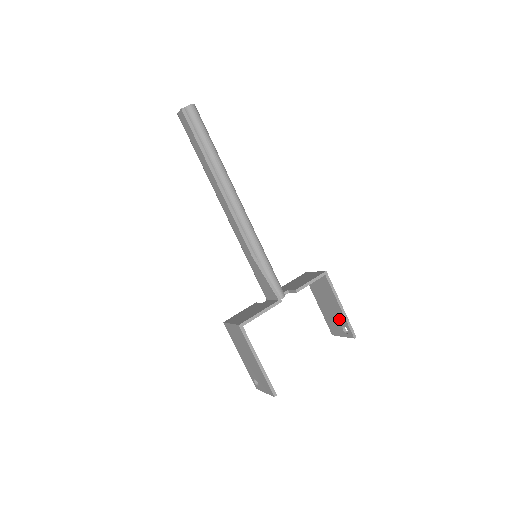
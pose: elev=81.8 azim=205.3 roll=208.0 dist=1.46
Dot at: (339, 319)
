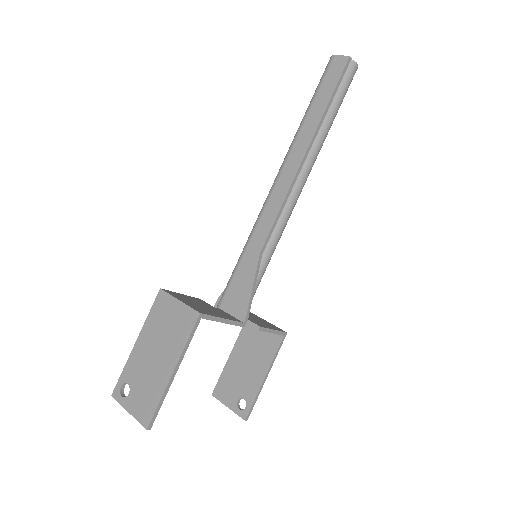
Dot at: (247, 388)
